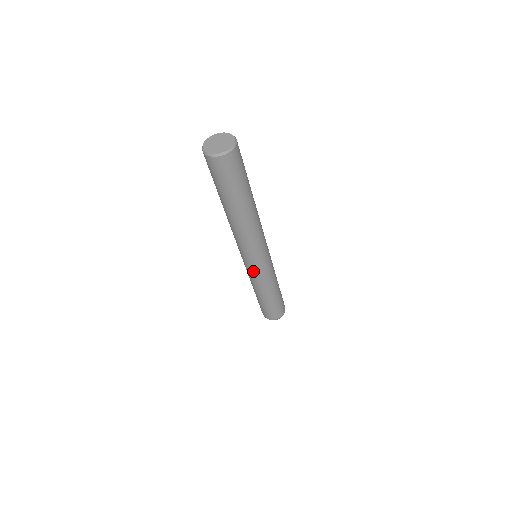
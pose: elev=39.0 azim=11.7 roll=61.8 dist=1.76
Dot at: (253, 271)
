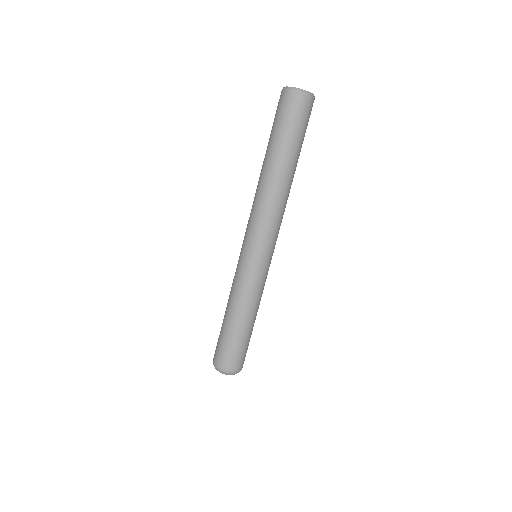
Dot at: (261, 269)
